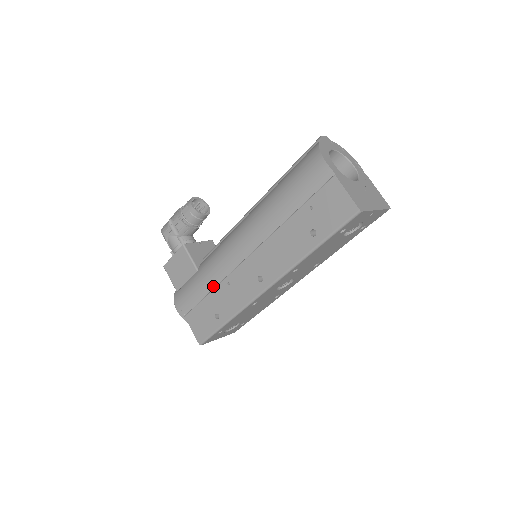
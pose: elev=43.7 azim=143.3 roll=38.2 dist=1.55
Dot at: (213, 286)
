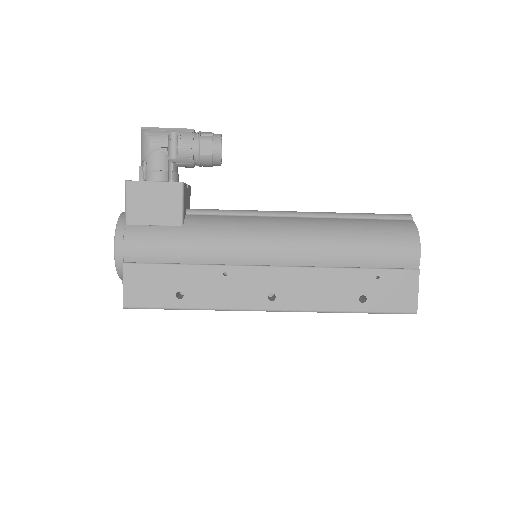
Dot at: (199, 261)
